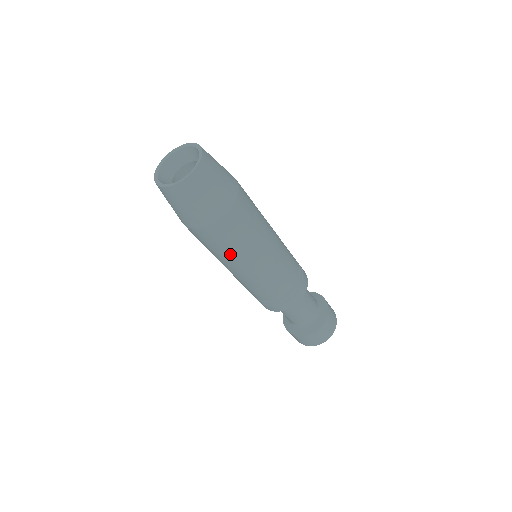
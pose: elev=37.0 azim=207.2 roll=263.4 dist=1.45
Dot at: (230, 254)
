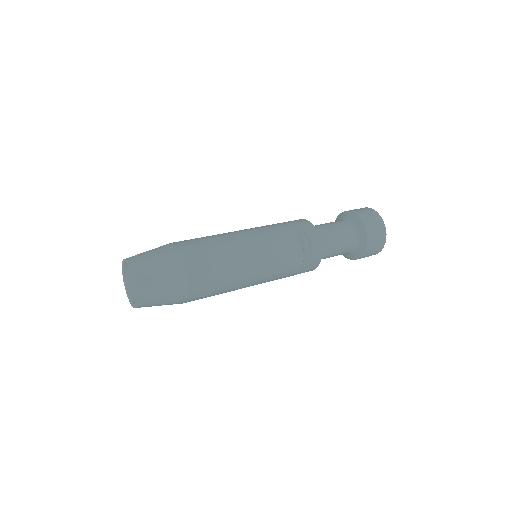
Dot at: occluded
